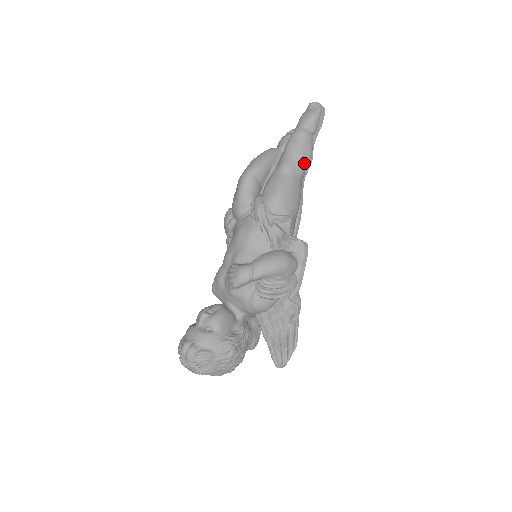
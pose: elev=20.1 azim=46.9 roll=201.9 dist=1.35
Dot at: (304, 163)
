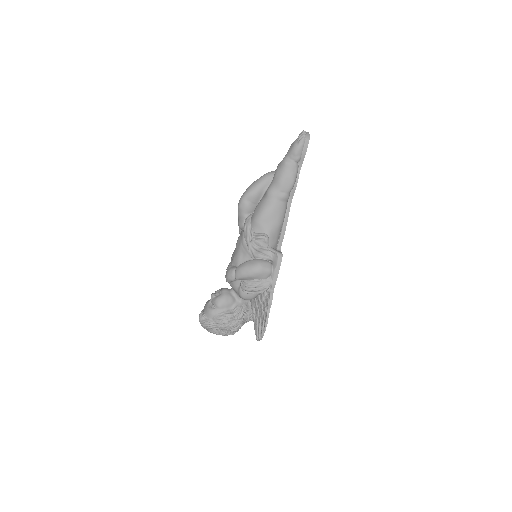
Dot at: (285, 189)
